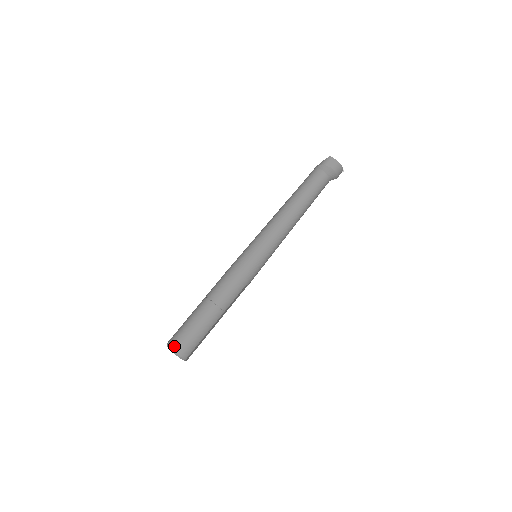
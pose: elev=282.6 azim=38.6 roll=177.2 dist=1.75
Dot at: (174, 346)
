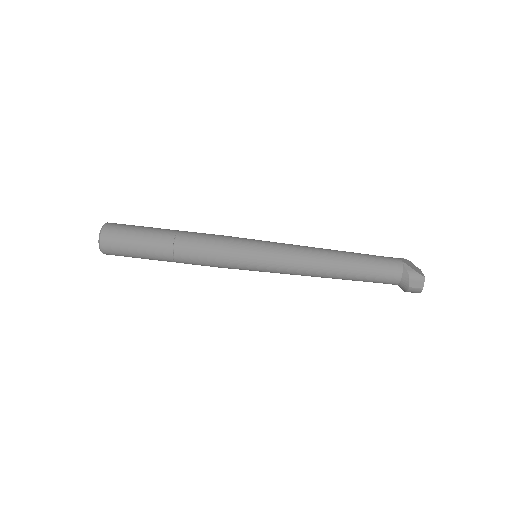
Dot at: (104, 241)
